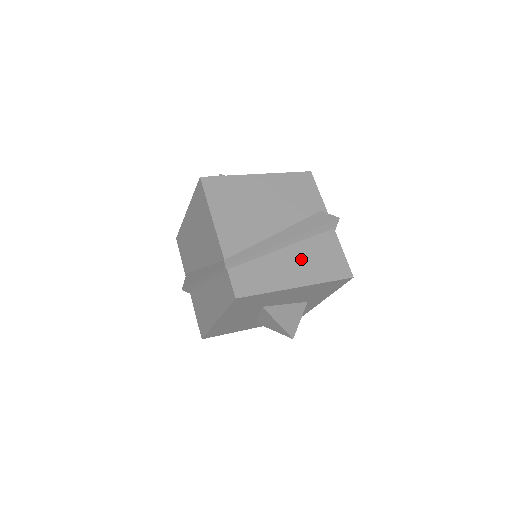
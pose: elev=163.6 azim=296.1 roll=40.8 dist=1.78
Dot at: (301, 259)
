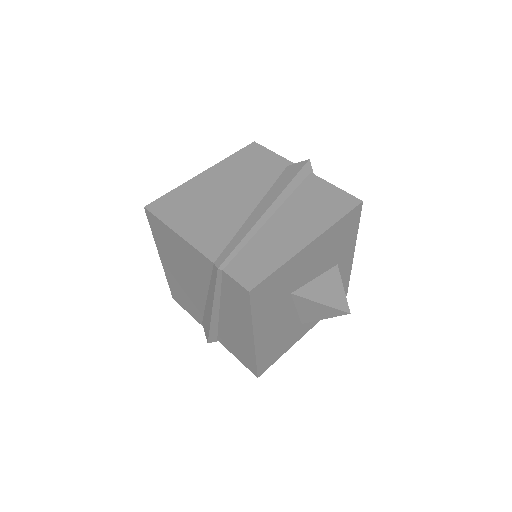
Dot at: (296, 217)
